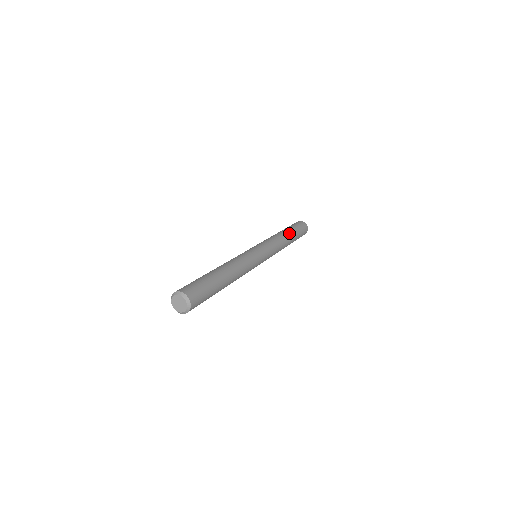
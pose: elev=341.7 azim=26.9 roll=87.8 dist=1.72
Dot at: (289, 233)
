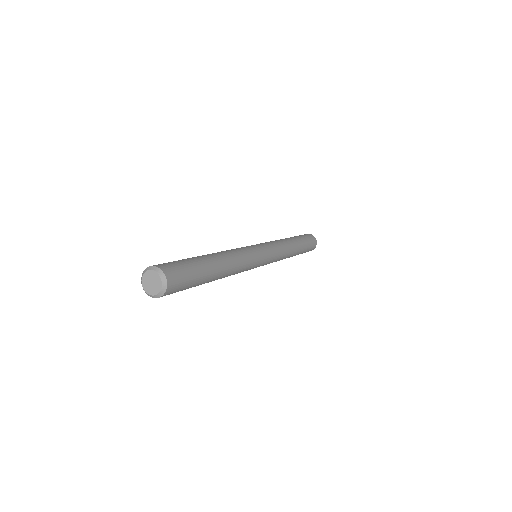
Dot at: (294, 239)
